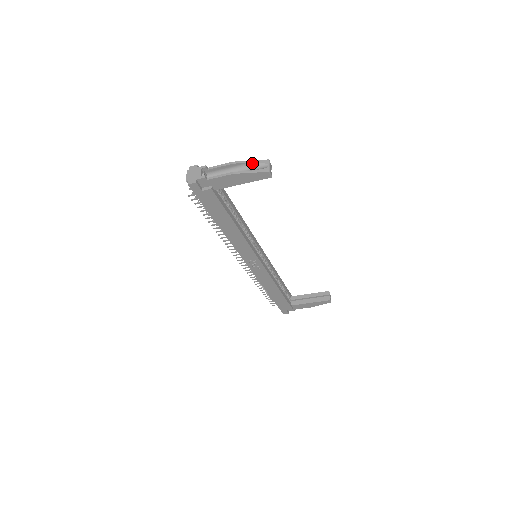
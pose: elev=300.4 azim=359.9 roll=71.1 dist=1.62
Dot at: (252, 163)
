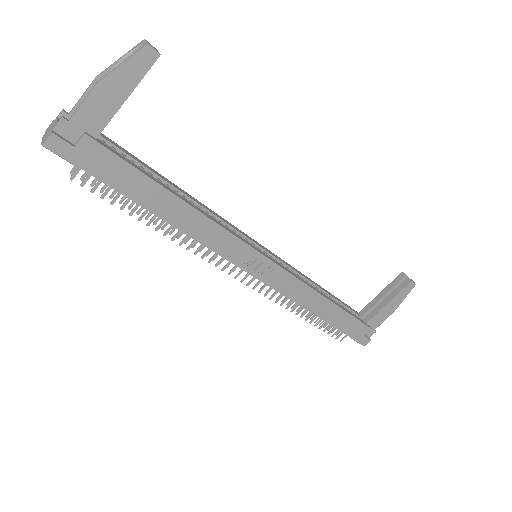
Dot at: (122, 59)
